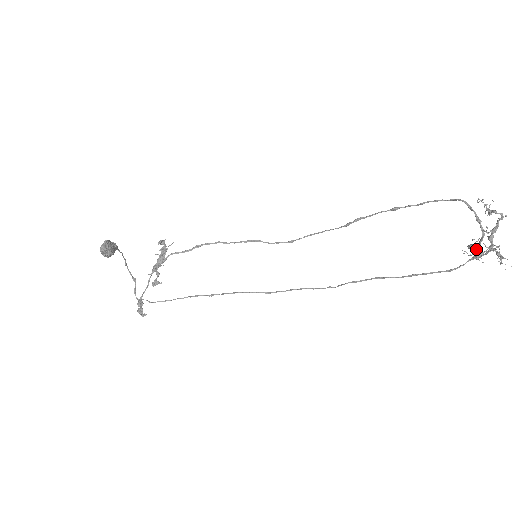
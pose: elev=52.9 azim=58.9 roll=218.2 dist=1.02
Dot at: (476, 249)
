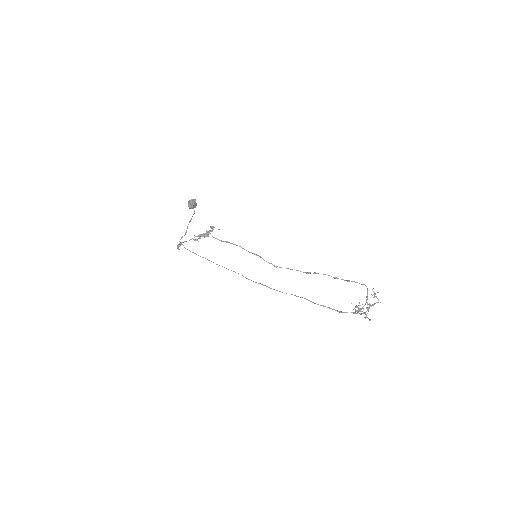
Dot at: (359, 310)
